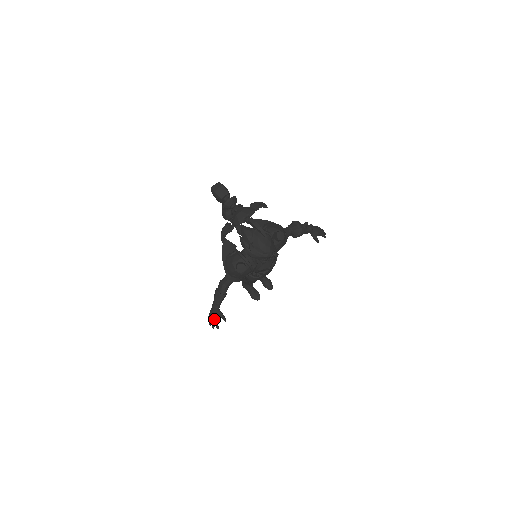
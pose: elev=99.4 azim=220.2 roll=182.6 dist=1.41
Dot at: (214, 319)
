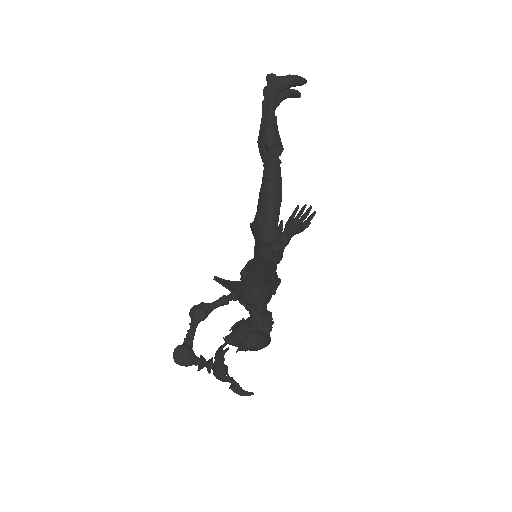
Dot at: occluded
